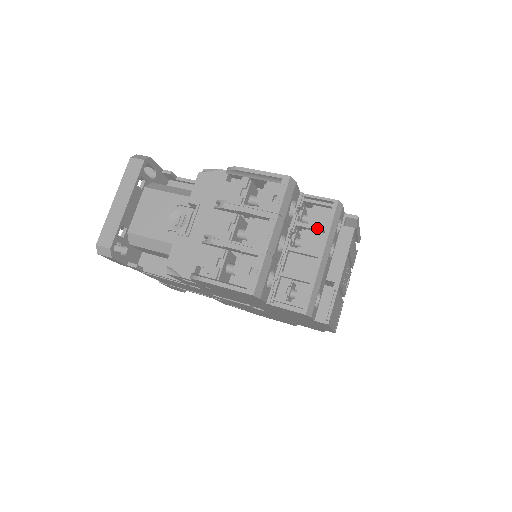
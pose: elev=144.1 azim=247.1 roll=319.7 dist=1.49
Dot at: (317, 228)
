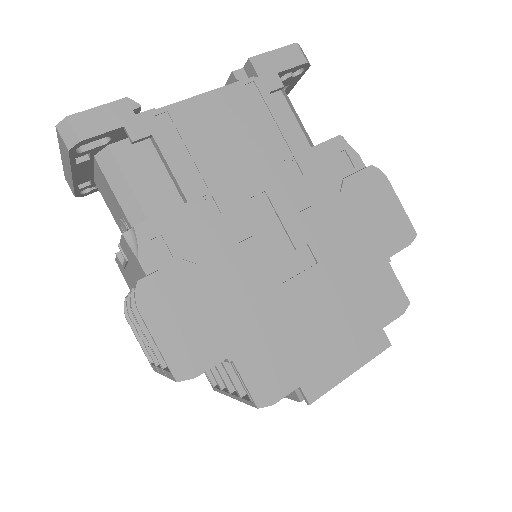
Dot at: (234, 387)
